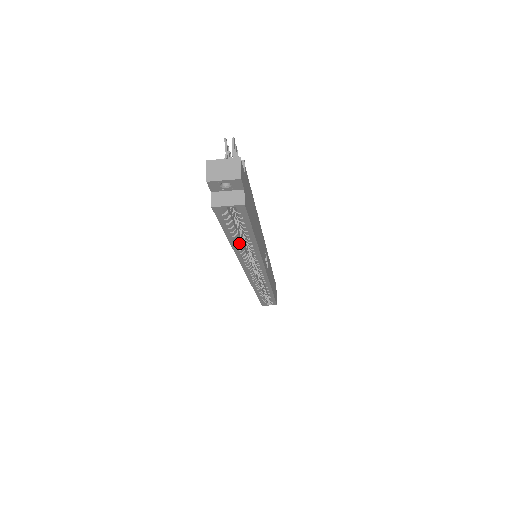
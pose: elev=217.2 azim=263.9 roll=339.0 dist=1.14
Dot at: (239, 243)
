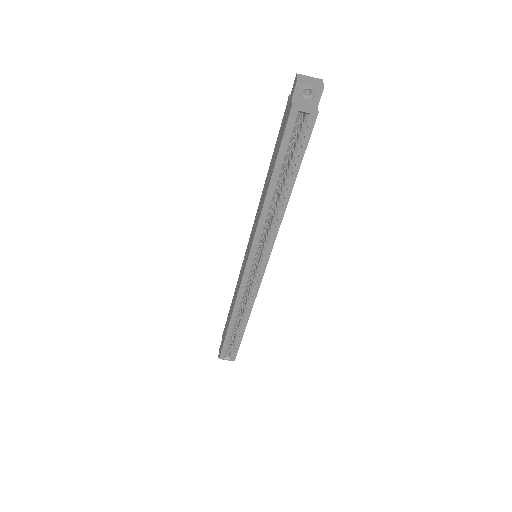
Dot at: (275, 190)
